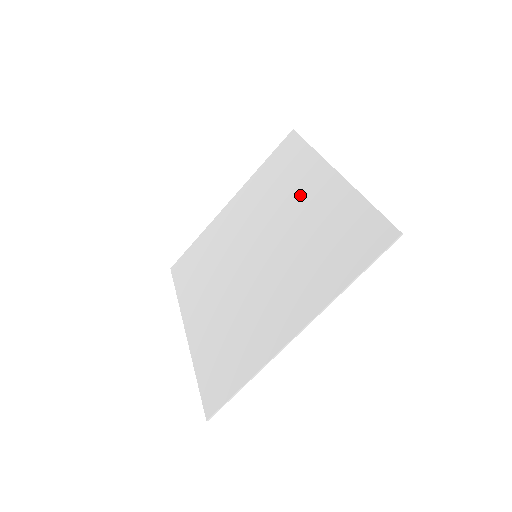
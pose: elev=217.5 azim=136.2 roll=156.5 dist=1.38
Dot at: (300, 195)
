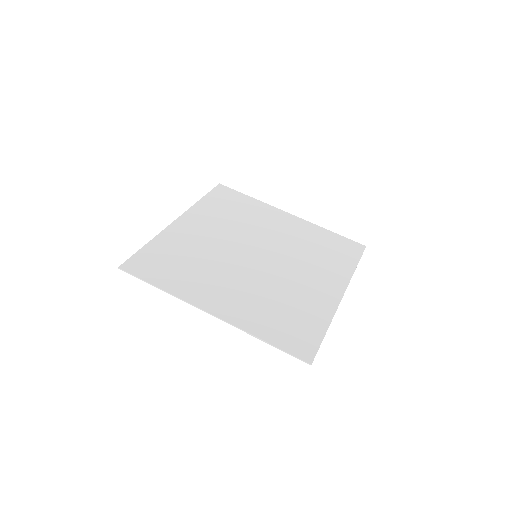
Dot at: (269, 223)
